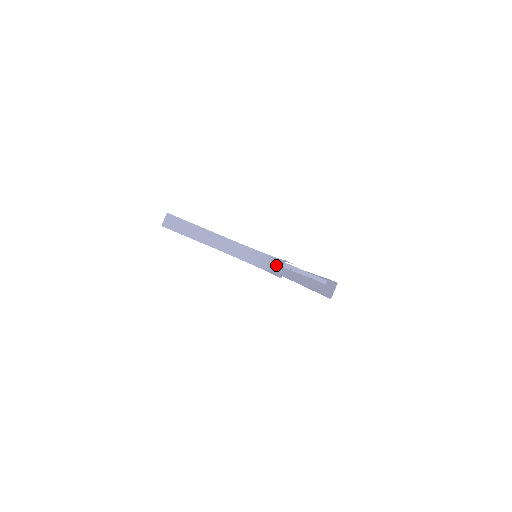
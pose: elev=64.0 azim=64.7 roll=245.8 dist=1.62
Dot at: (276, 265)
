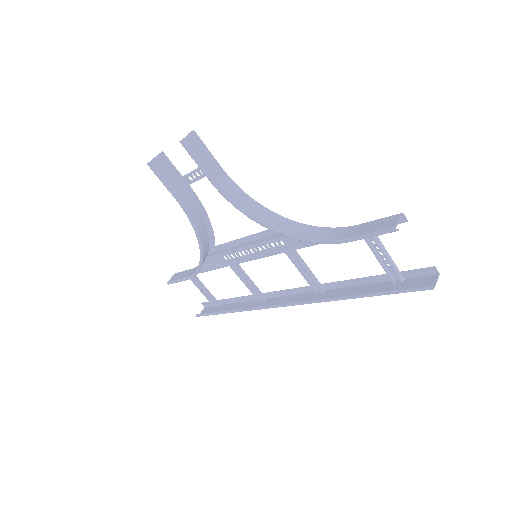
Dot at: (369, 226)
